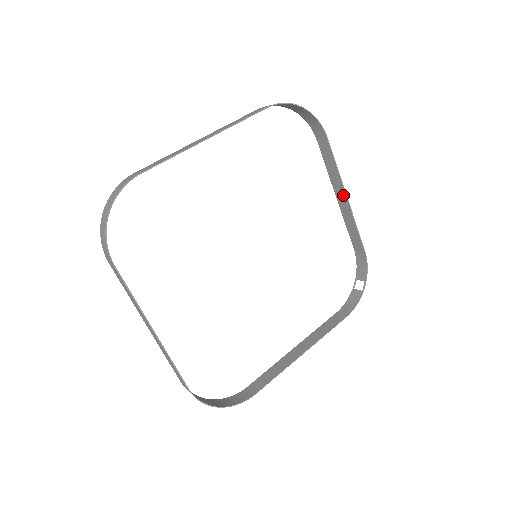
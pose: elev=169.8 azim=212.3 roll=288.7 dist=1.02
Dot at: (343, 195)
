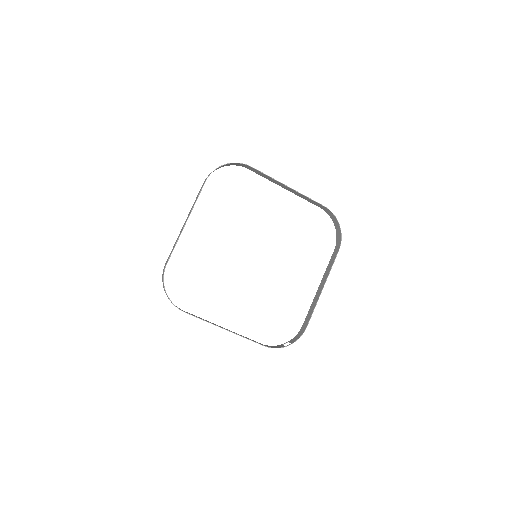
Dot at: (322, 286)
